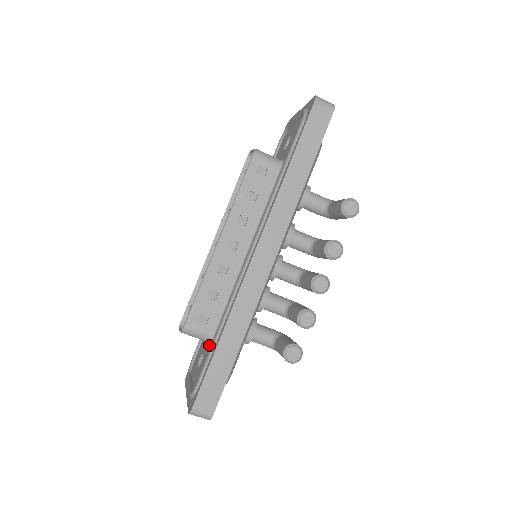
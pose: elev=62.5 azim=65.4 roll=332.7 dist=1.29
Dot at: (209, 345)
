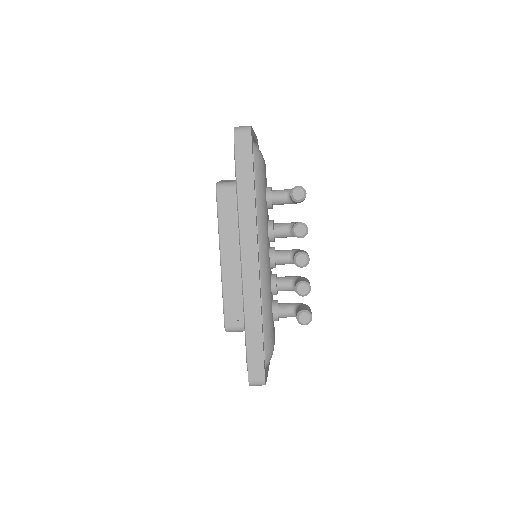
Dot at: occluded
